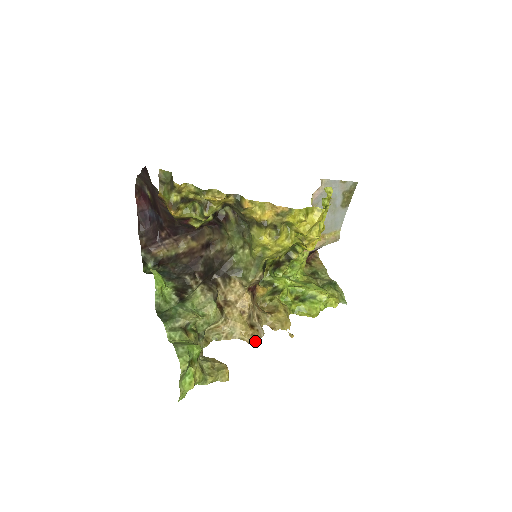
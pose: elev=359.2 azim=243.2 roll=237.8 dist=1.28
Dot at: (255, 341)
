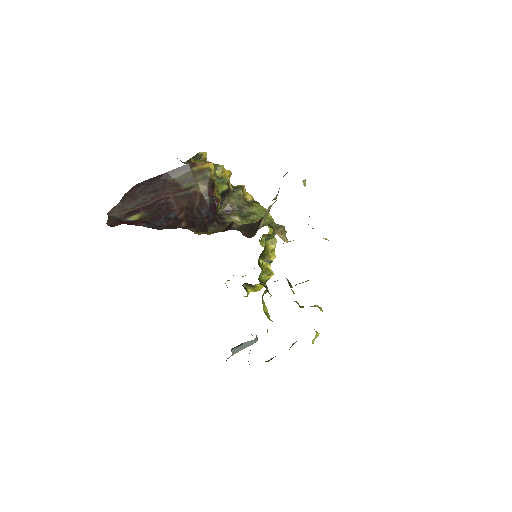
Dot at: occluded
